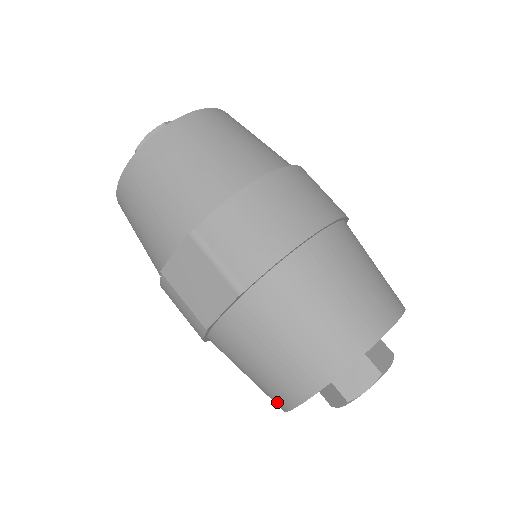
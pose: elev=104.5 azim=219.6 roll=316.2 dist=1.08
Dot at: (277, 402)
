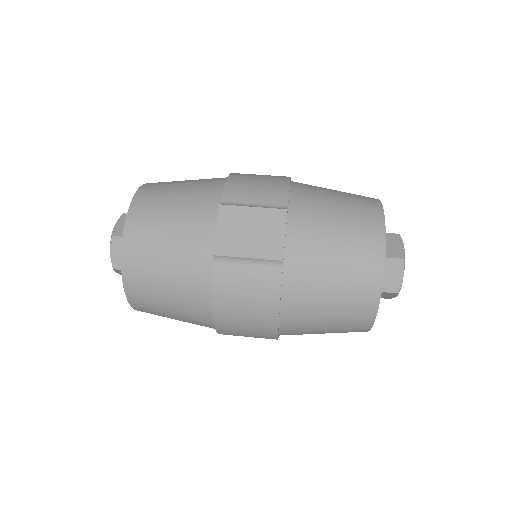
Dot at: (370, 291)
